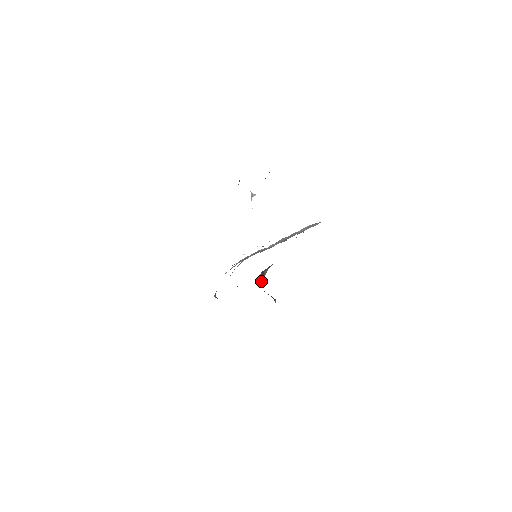
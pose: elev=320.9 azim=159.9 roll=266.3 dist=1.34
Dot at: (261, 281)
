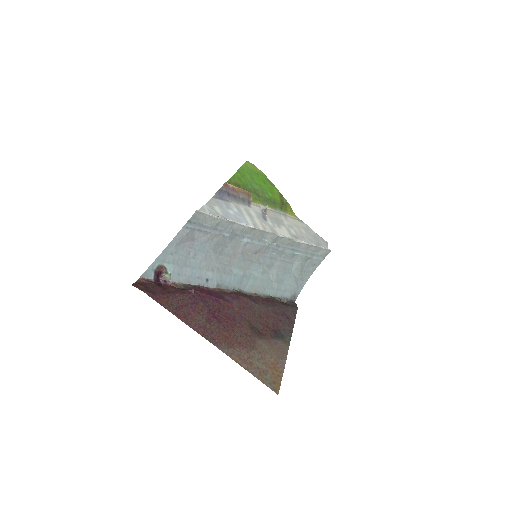
Dot at: (166, 284)
